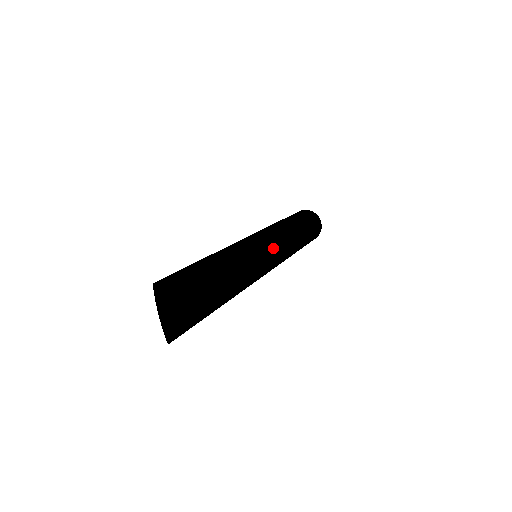
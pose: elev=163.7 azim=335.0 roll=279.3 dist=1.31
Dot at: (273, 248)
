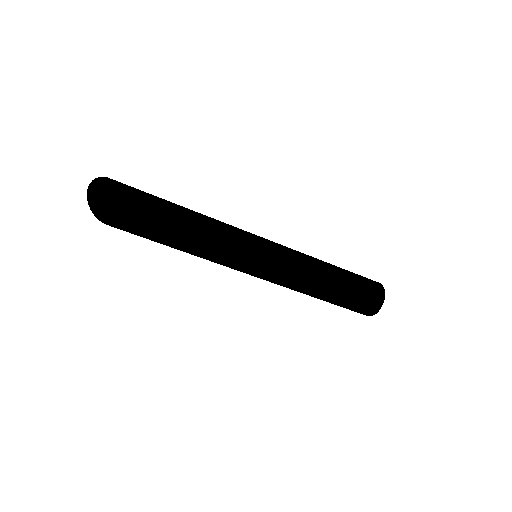
Dot at: (267, 247)
